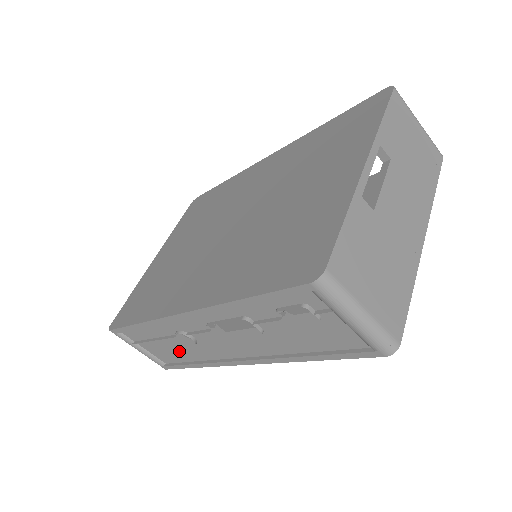
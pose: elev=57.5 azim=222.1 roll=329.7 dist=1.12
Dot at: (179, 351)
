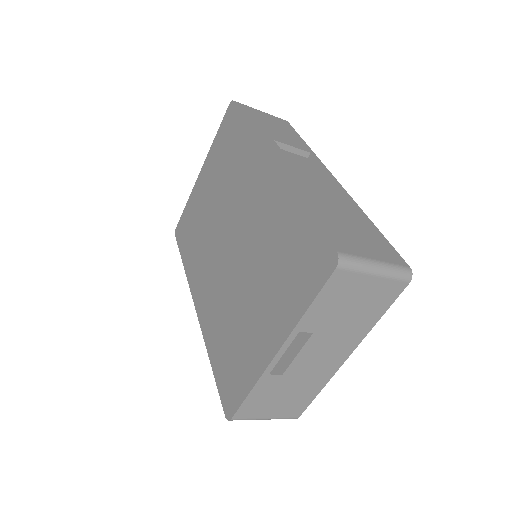
Dot at: occluded
